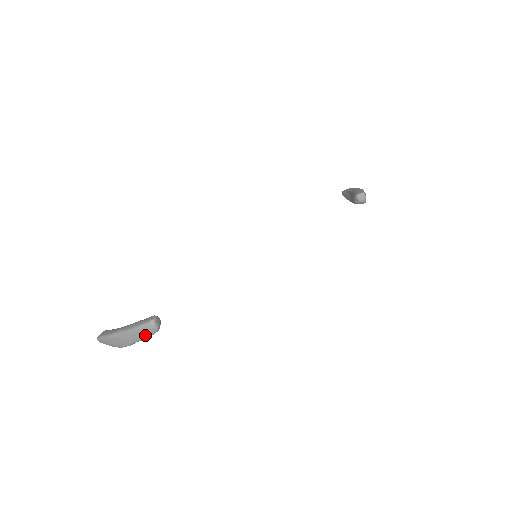
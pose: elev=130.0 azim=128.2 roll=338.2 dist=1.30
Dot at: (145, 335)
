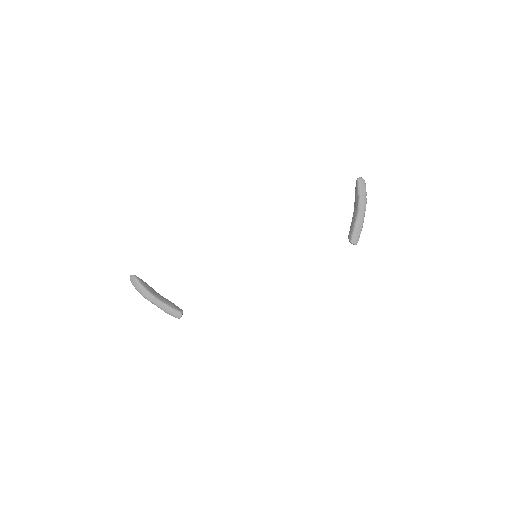
Dot at: occluded
